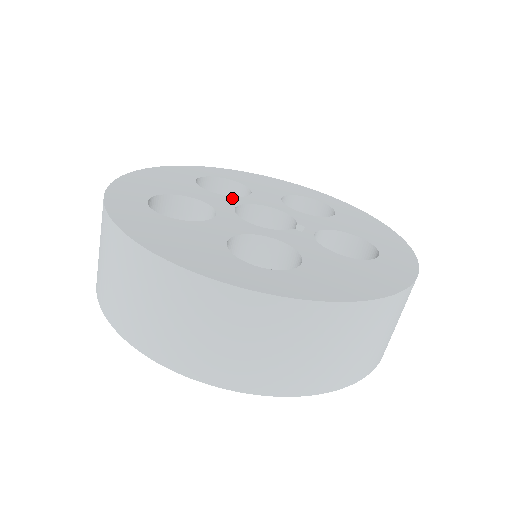
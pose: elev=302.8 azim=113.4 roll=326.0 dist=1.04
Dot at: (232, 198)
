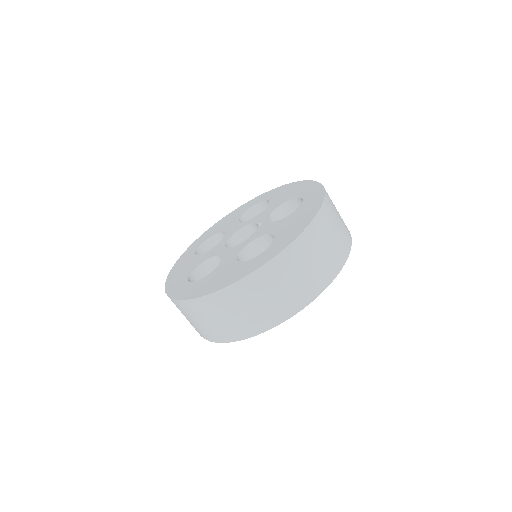
Dot at: (219, 244)
